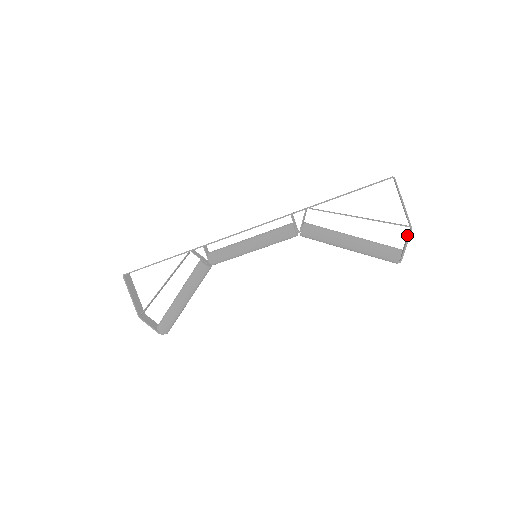
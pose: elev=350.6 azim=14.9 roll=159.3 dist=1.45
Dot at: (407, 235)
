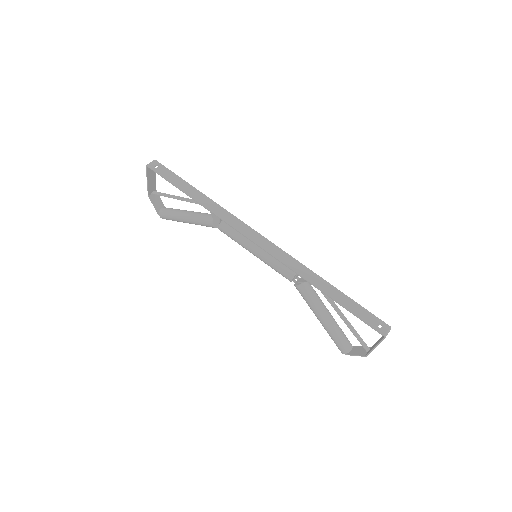
Dot at: occluded
